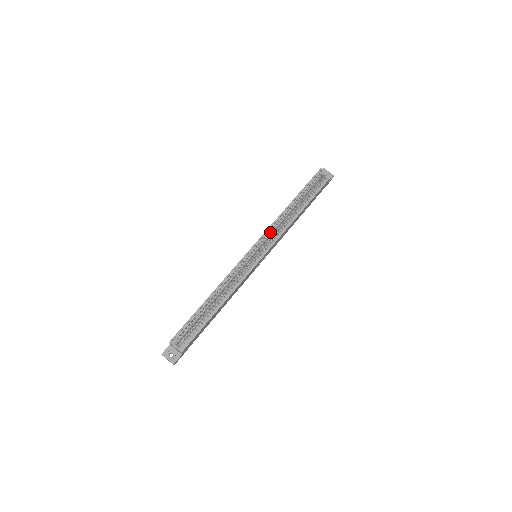
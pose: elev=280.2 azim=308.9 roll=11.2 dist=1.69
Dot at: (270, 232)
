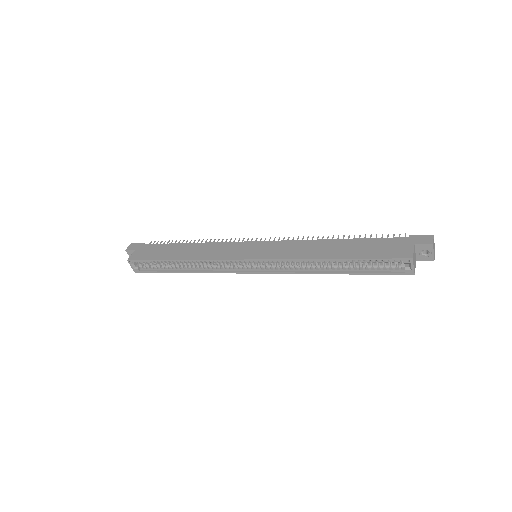
Dot at: occluded
